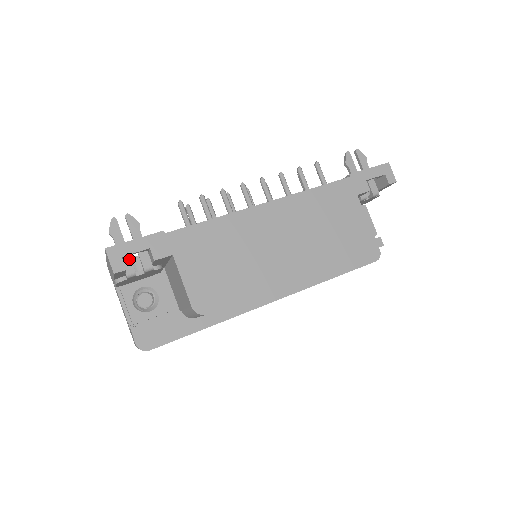
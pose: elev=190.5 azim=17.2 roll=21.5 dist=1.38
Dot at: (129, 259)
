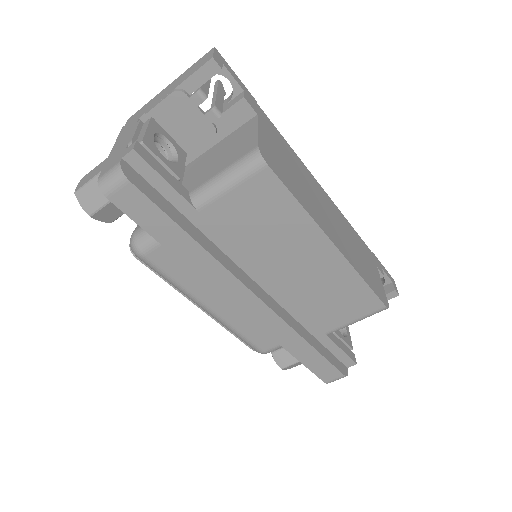
Dot at: (208, 89)
